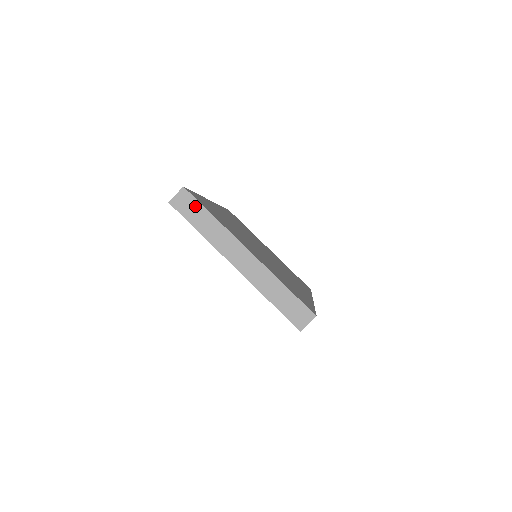
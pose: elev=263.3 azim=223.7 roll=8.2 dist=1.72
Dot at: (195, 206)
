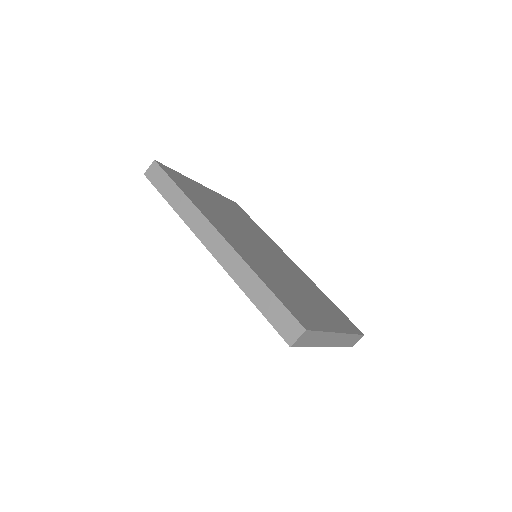
Dot at: (312, 335)
